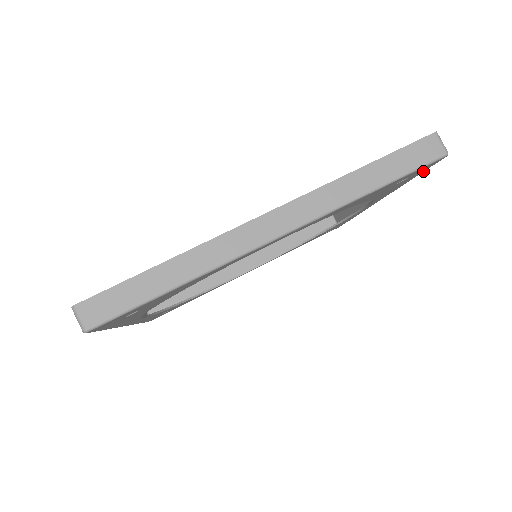
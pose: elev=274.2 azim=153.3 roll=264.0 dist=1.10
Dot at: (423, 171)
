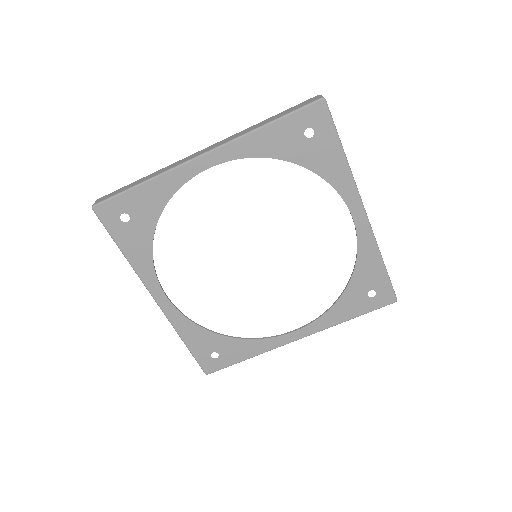
Dot at: (333, 131)
